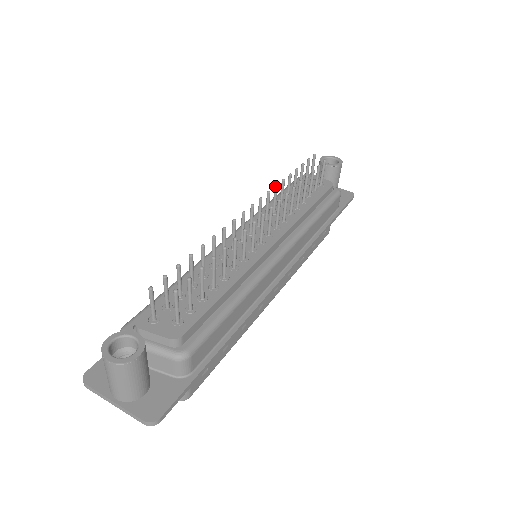
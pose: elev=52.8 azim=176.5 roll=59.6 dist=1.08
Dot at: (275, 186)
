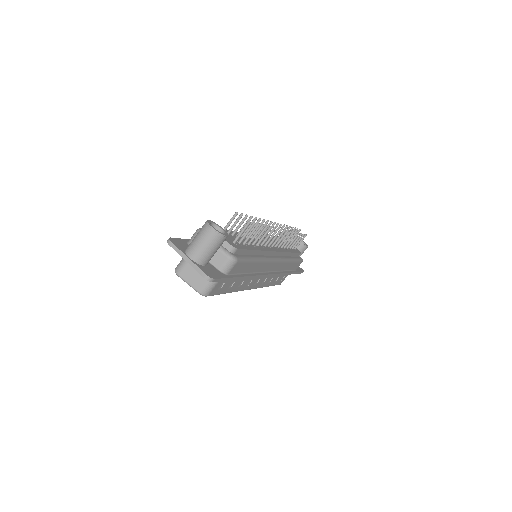
Dot at: (284, 225)
